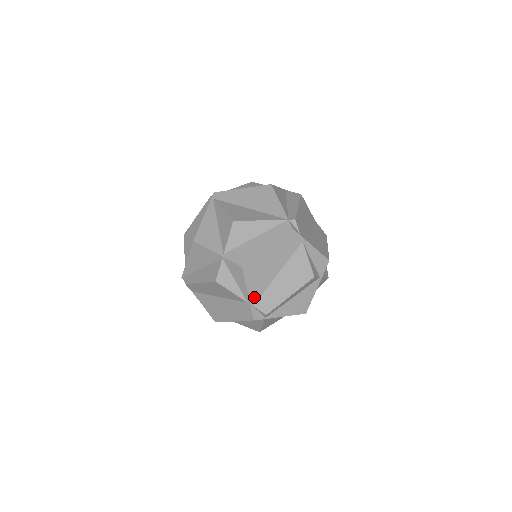
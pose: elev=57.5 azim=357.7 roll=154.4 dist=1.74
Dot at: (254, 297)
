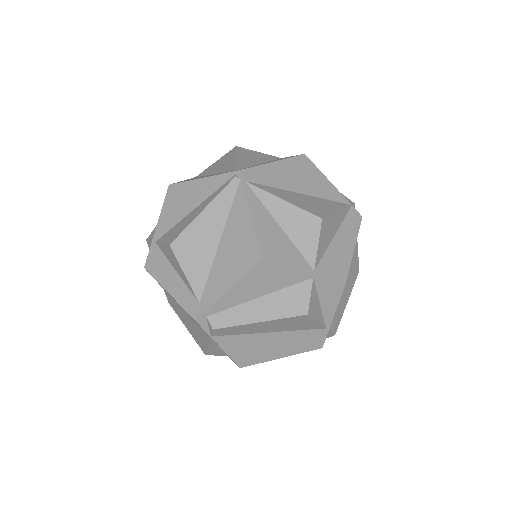
Dot at: occluded
